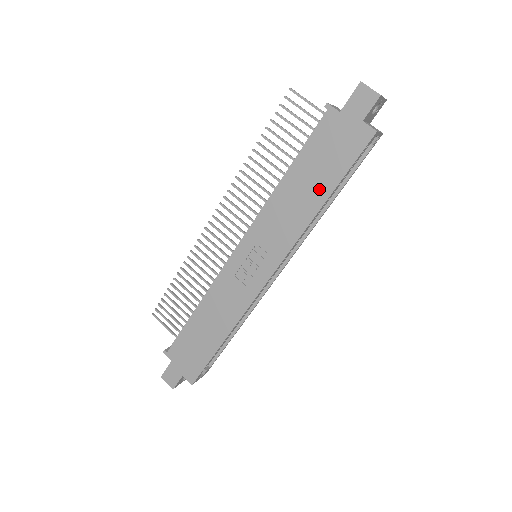
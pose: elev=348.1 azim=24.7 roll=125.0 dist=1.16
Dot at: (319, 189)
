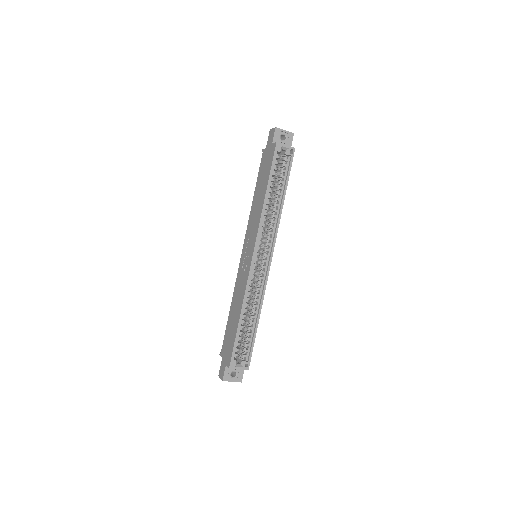
Dot at: (263, 189)
